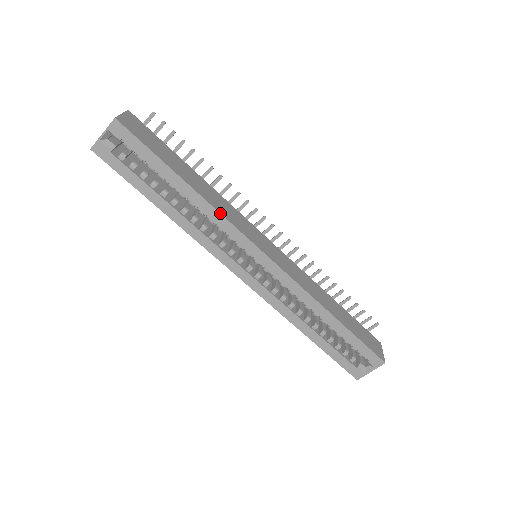
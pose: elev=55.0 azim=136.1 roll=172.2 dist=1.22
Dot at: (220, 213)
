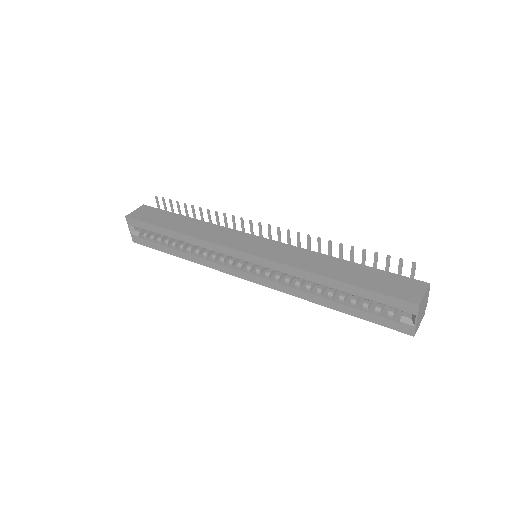
Dot at: (200, 239)
